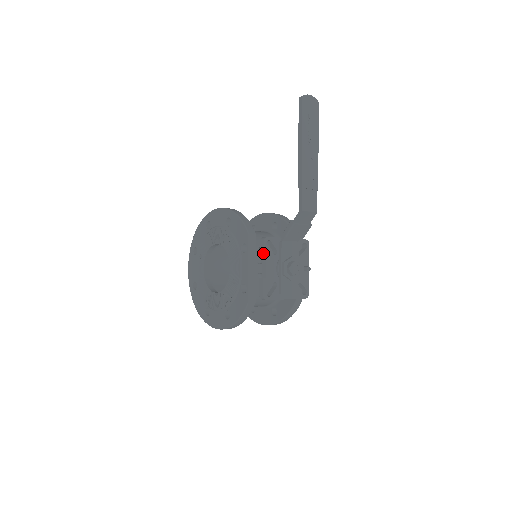
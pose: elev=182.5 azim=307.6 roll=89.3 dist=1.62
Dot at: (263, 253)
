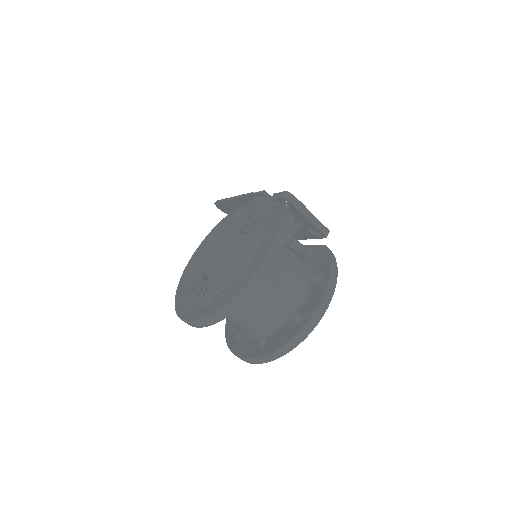
Dot at: (259, 197)
